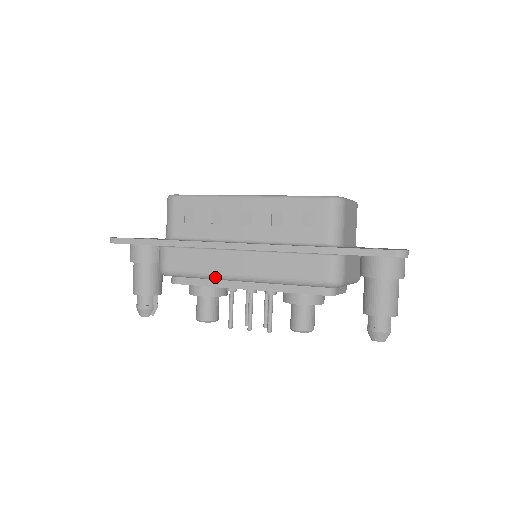
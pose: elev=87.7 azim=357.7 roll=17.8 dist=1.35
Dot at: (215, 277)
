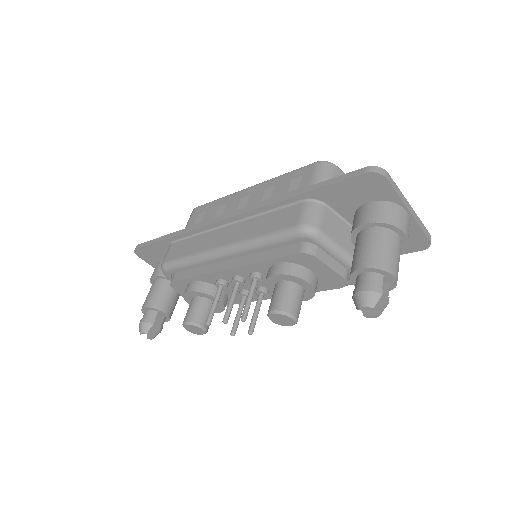
Dot at: (200, 256)
